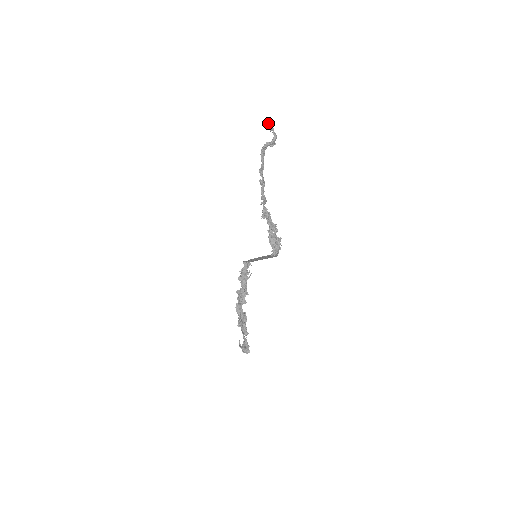
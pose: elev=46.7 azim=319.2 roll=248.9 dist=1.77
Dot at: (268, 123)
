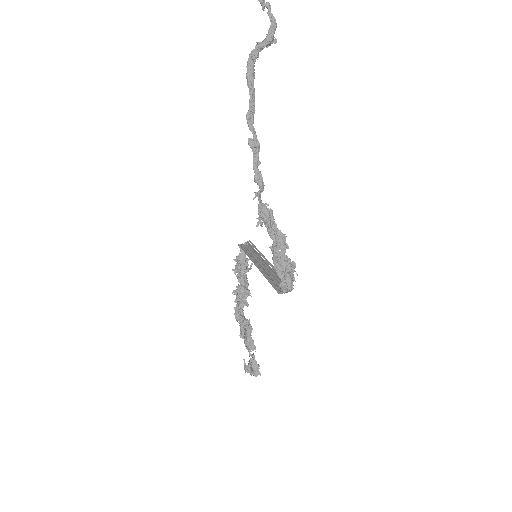
Dot at: out of frame
